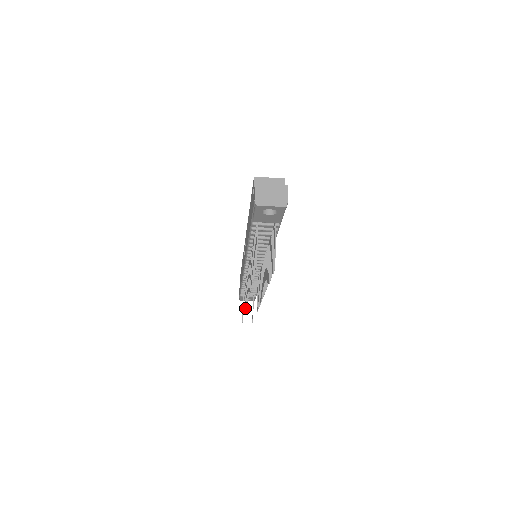
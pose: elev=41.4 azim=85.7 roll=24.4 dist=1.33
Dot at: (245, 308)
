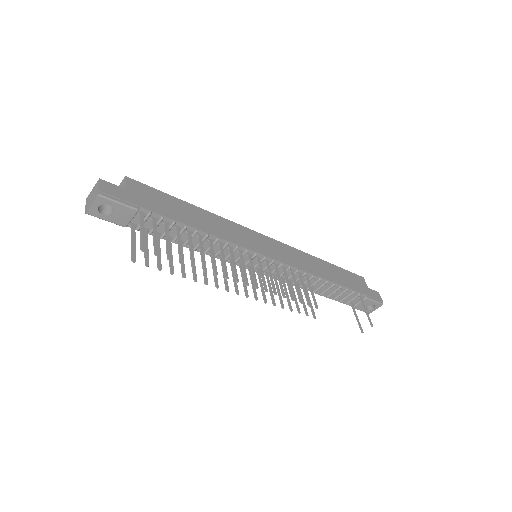
Dot at: occluded
